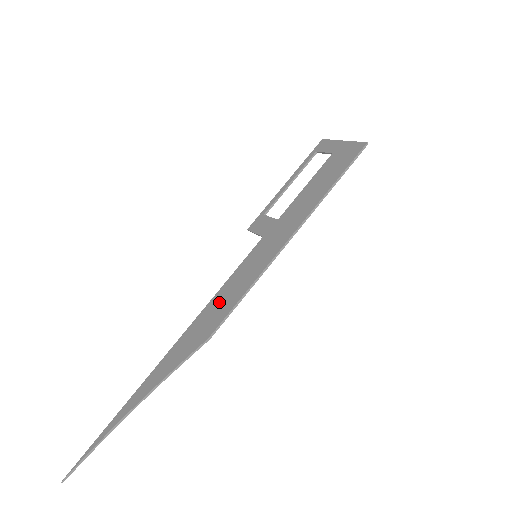
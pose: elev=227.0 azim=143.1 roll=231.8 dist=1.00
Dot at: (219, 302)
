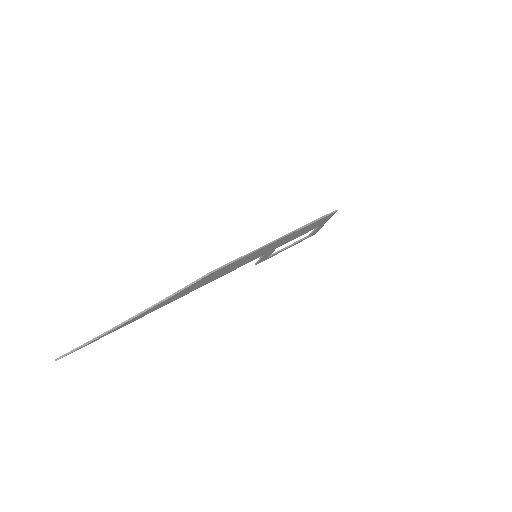
Dot at: occluded
